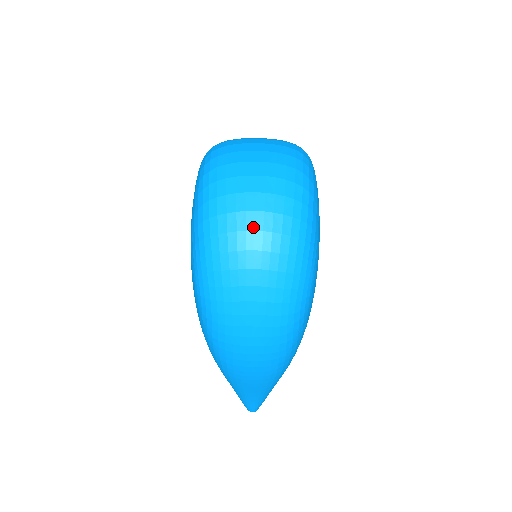
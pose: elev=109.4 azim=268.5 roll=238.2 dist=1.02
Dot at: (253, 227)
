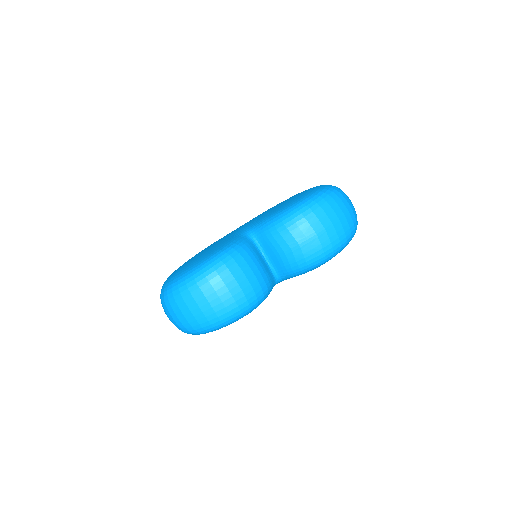
Dot at: (170, 317)
